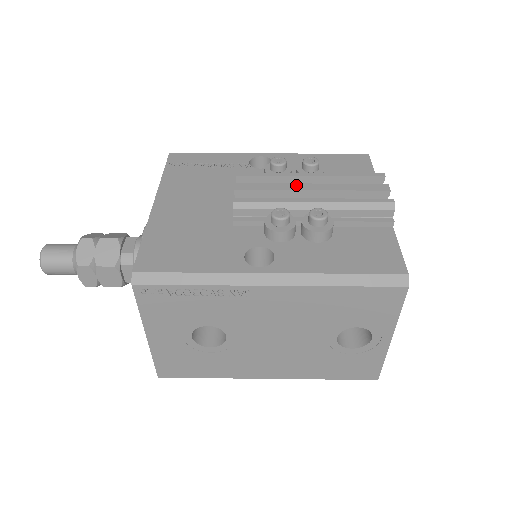
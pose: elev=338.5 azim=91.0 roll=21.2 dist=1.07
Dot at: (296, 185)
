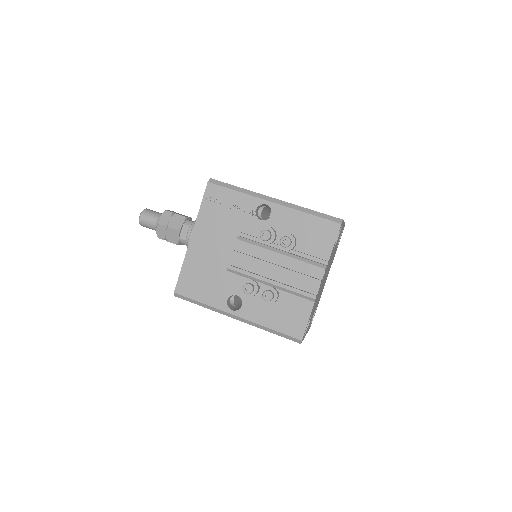
Dot at: (267, 264)
